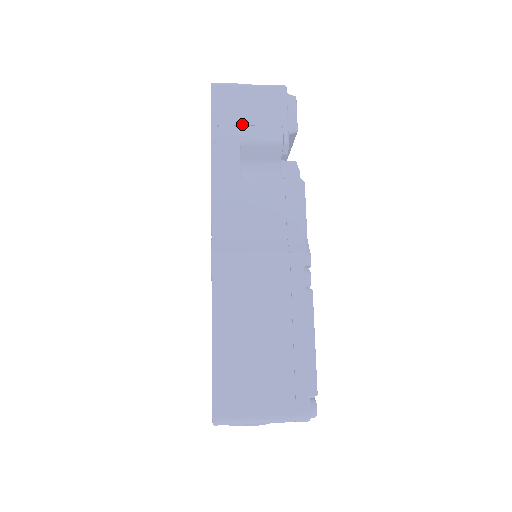
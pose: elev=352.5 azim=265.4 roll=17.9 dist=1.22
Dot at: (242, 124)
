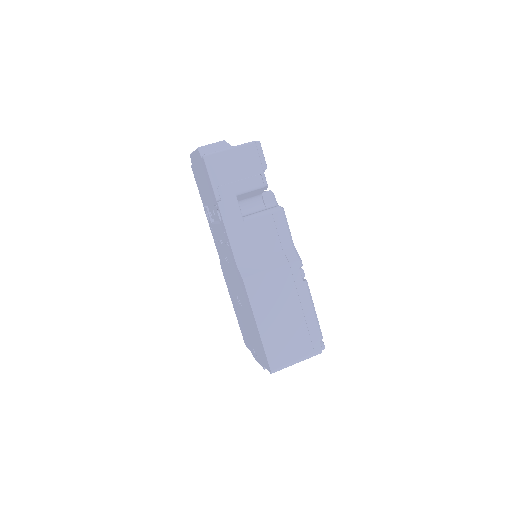
Dot at: (234, 181)
